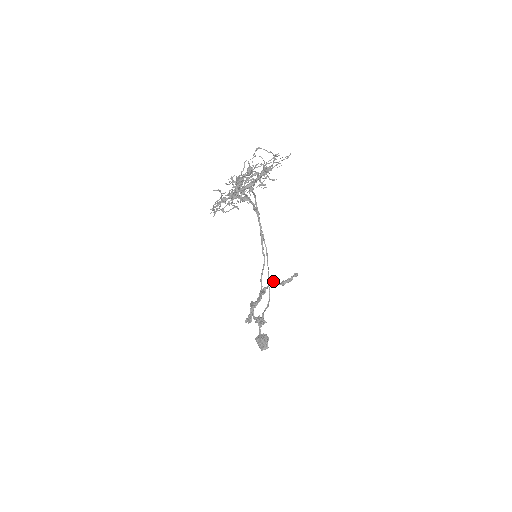
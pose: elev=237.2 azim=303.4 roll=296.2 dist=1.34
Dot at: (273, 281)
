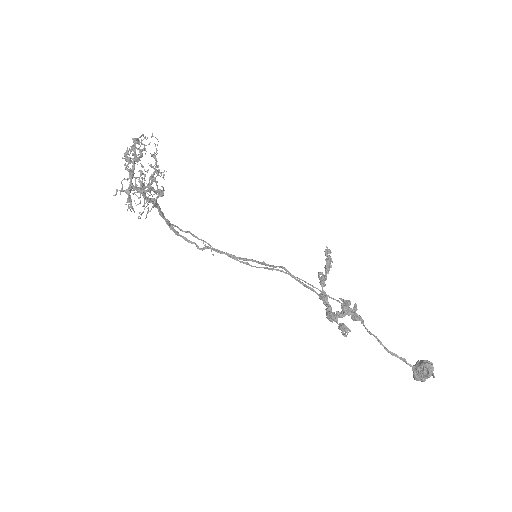
Dot at: occluded
